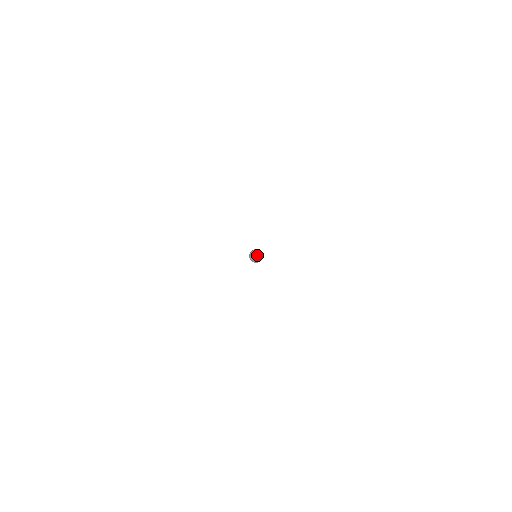
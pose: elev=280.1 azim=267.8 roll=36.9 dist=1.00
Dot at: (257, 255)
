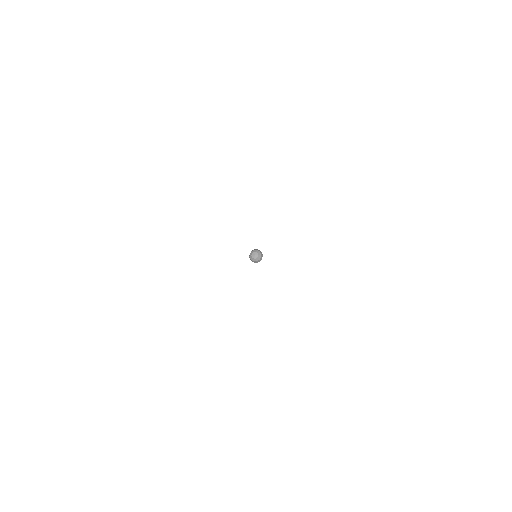
Dot at: (257, 259)
